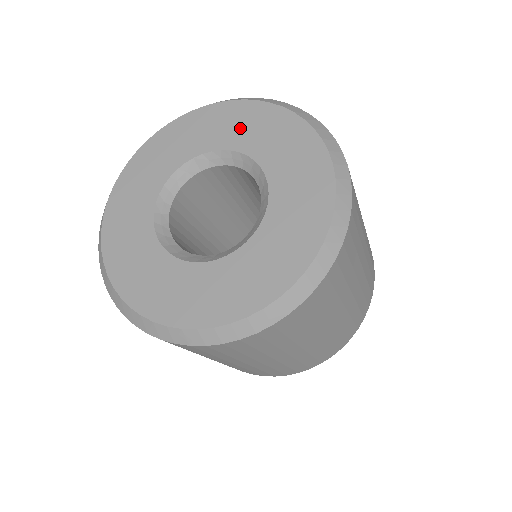
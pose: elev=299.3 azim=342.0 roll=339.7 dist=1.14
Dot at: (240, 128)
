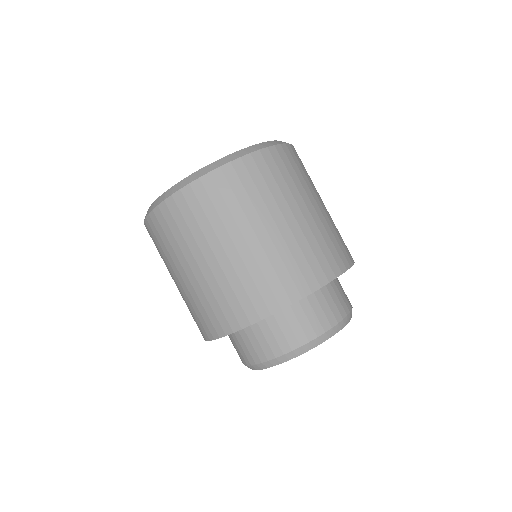
Dot at: occluded
